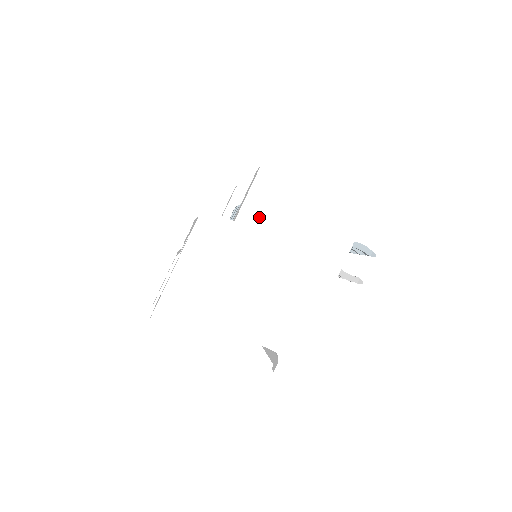
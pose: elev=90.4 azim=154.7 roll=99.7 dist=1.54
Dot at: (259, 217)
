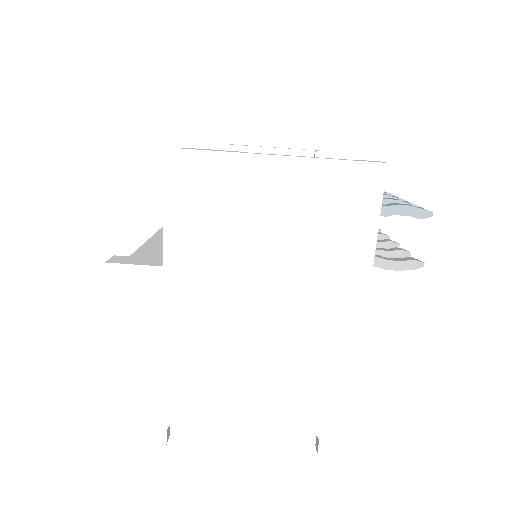
Dot at: (199, 244)
